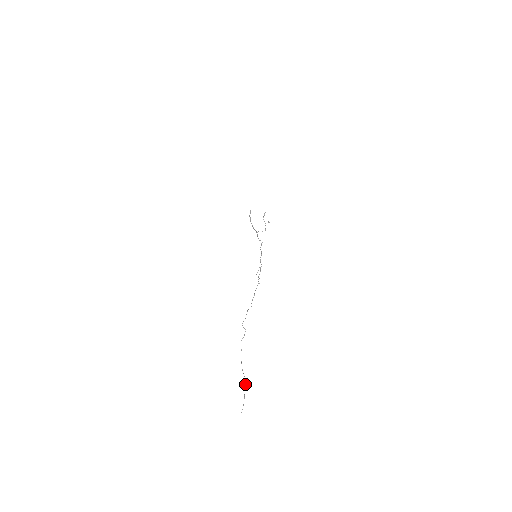
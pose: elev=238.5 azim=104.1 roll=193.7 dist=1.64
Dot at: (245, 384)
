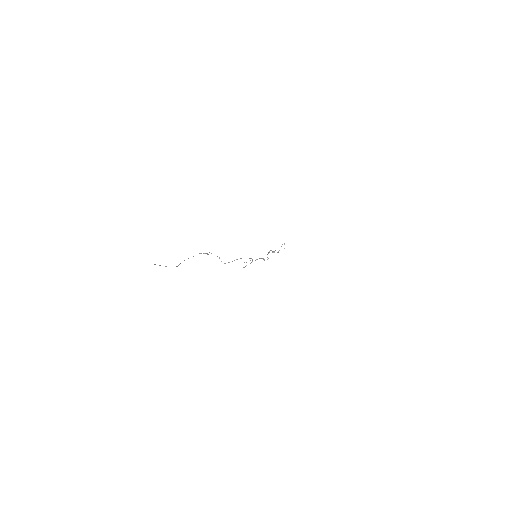
Dot at: occluded
